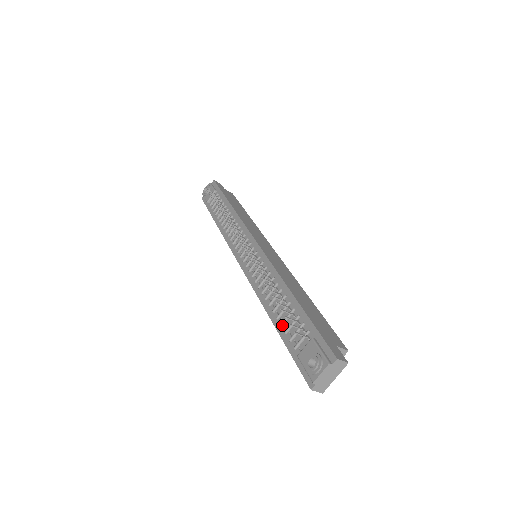
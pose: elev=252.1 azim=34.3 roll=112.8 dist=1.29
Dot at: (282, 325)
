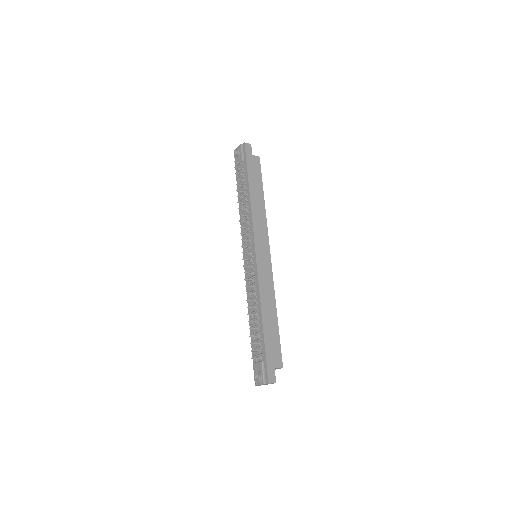
Dot at: occluded
